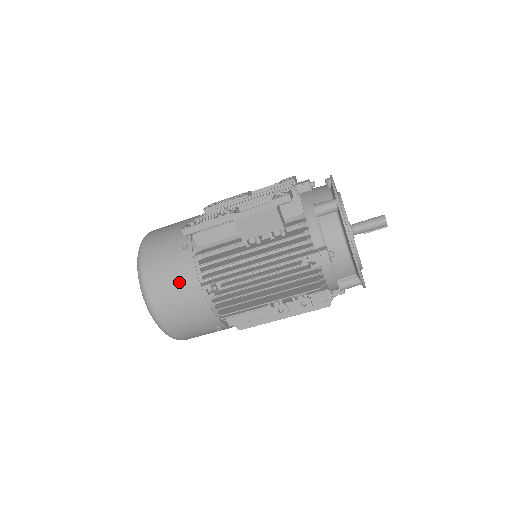
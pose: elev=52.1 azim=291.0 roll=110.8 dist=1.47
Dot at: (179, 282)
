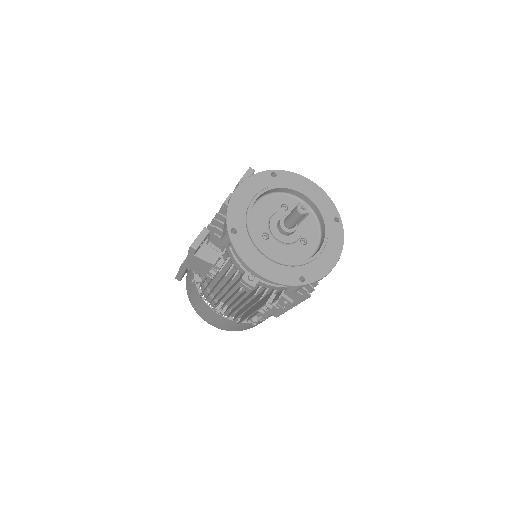
Dot at: (203, 307)
